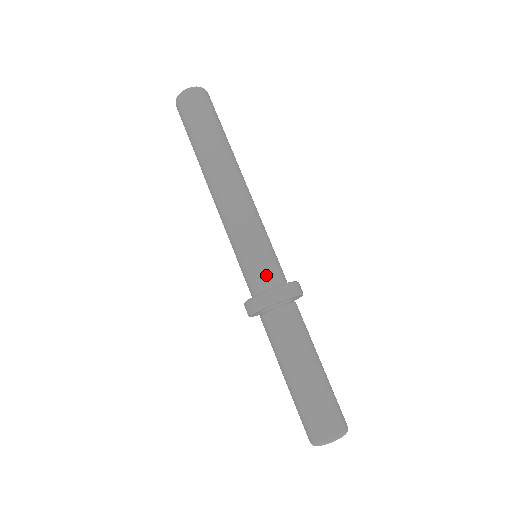
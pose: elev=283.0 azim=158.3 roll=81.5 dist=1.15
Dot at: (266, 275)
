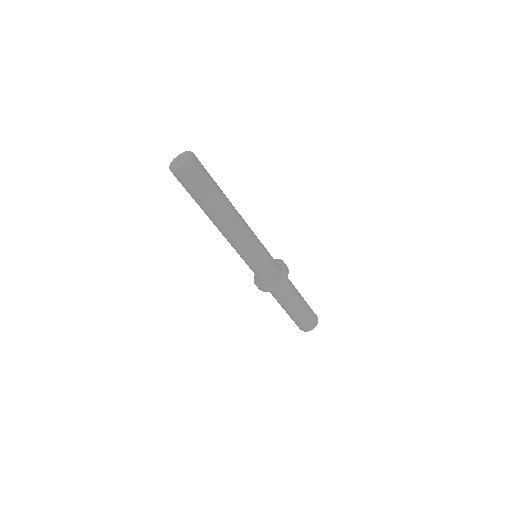
Dot at: (256, 275)
